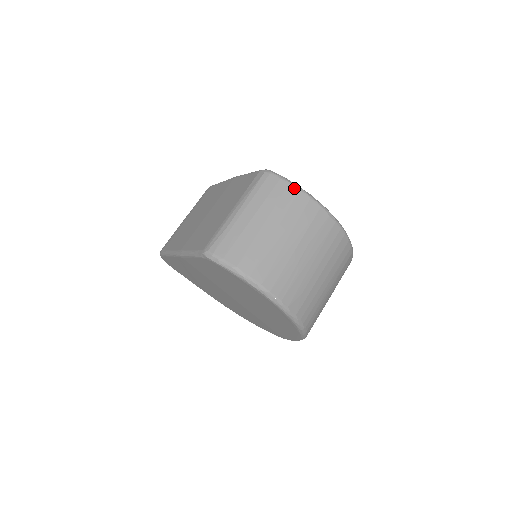
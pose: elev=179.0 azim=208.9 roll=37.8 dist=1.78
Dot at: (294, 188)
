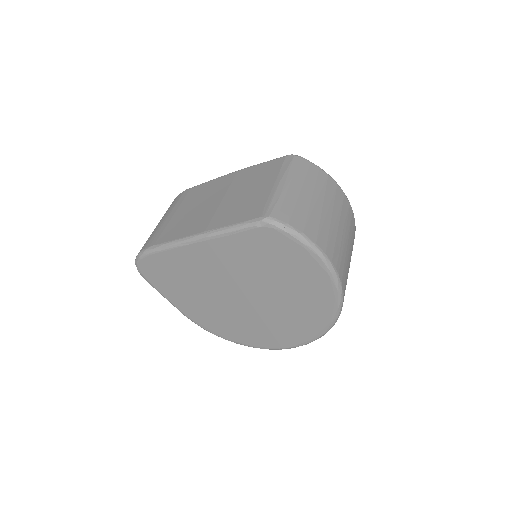
Dot at: (324, 172)
